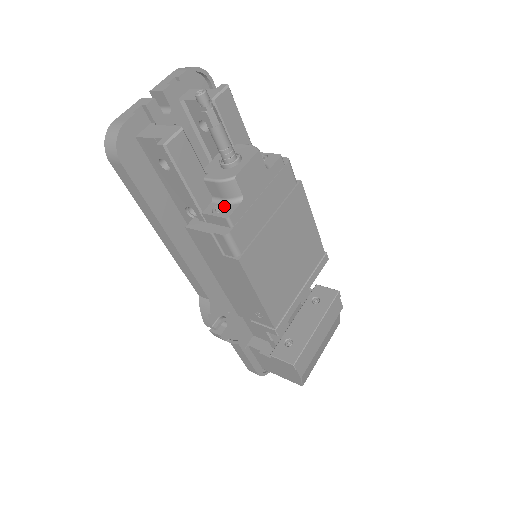
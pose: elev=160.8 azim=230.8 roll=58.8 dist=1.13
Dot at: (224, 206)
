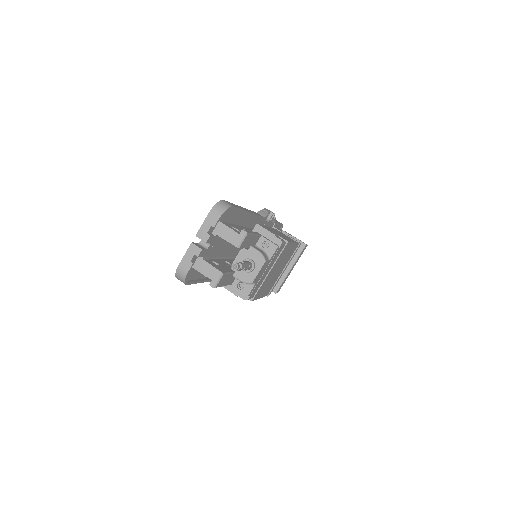
Dot at: (244, 285)
